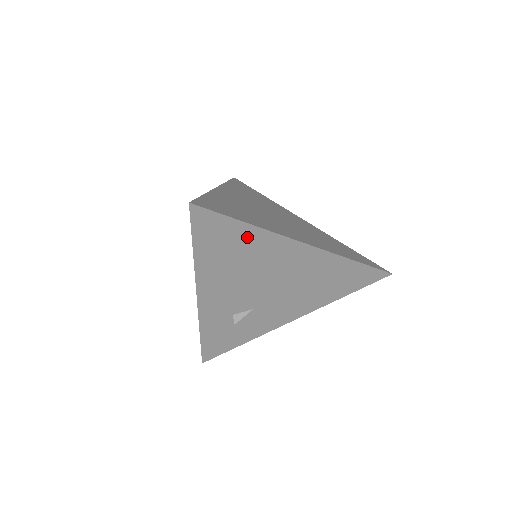
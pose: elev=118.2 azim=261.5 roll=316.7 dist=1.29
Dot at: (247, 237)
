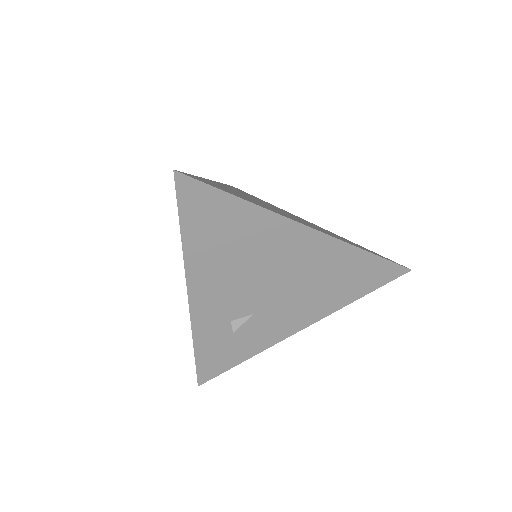
Dot at: (242, 217)
